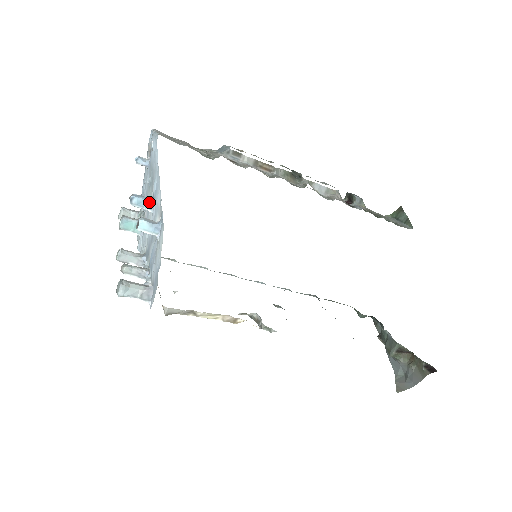
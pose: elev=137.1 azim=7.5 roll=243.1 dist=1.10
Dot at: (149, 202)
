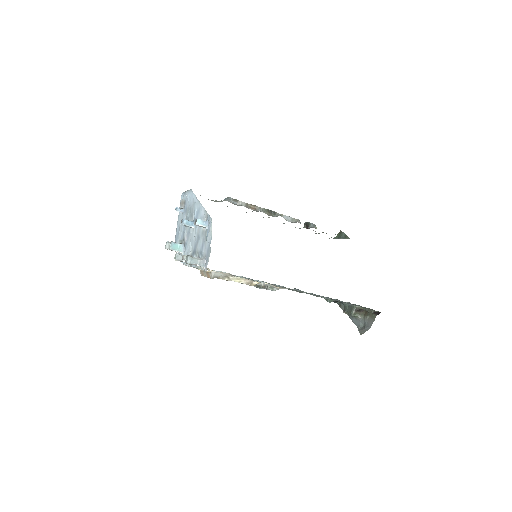
Dot at: (192, 222)
